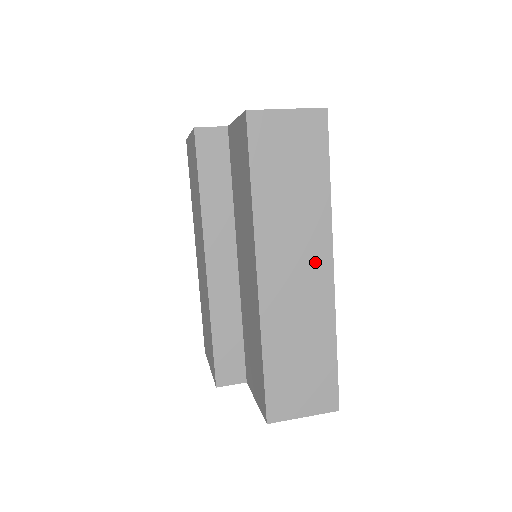
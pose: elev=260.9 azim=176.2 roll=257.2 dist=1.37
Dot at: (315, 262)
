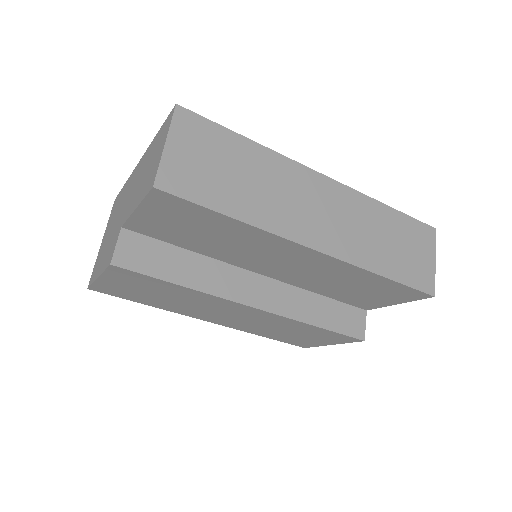
Dot at: (317, 190)
